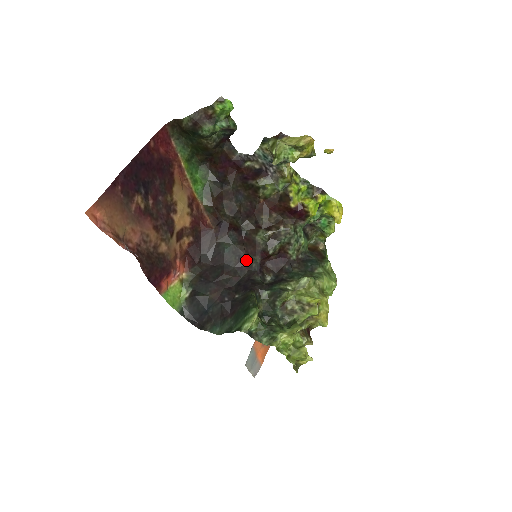
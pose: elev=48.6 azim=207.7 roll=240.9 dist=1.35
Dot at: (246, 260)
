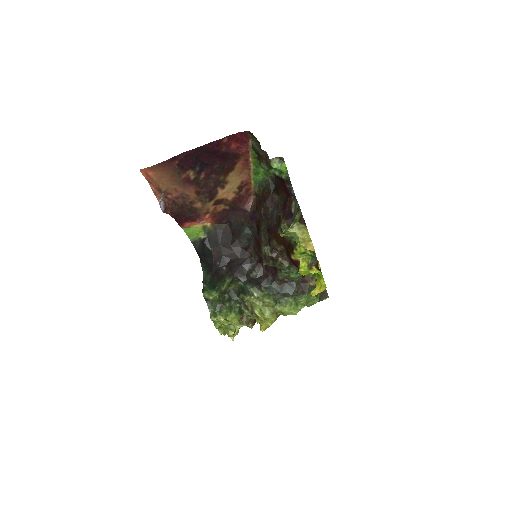
Dot at: (251, 250)
